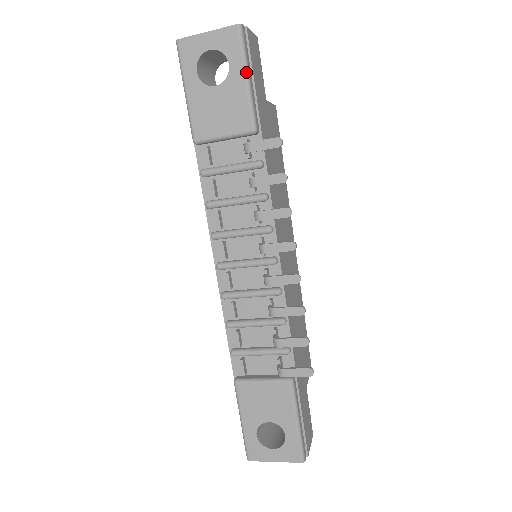
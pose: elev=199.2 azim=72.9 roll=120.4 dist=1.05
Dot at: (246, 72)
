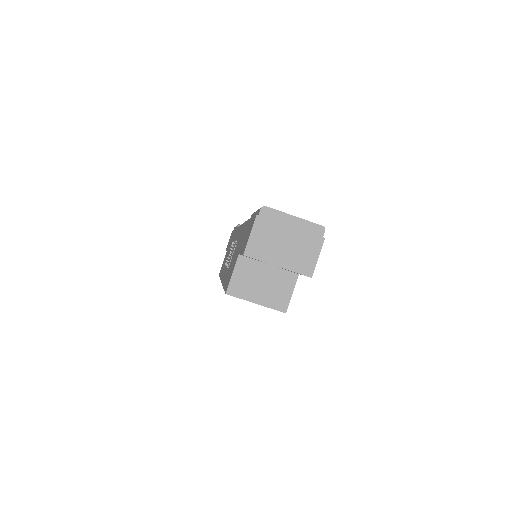
Dot at: occluded
